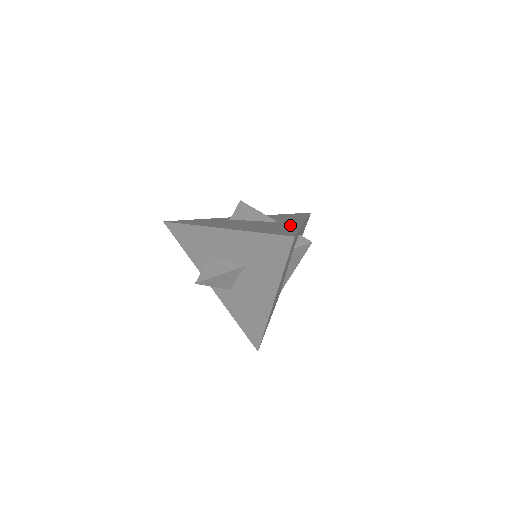
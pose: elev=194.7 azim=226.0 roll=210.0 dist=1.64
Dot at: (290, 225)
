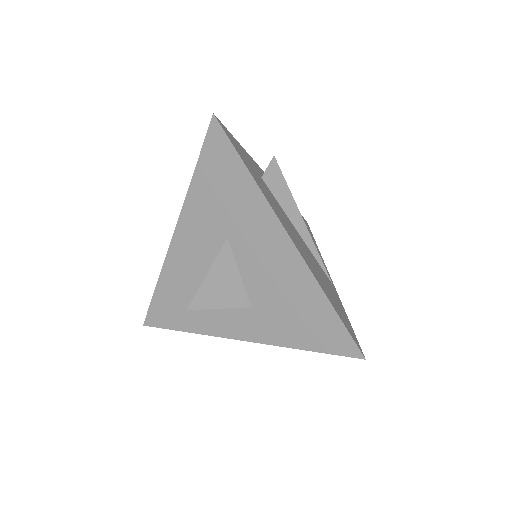
Dot at: occluded
